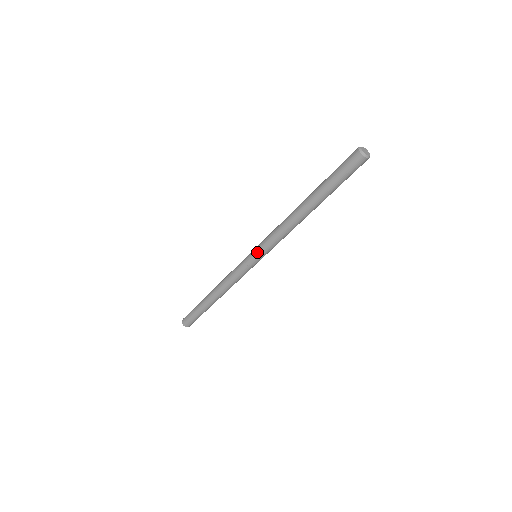
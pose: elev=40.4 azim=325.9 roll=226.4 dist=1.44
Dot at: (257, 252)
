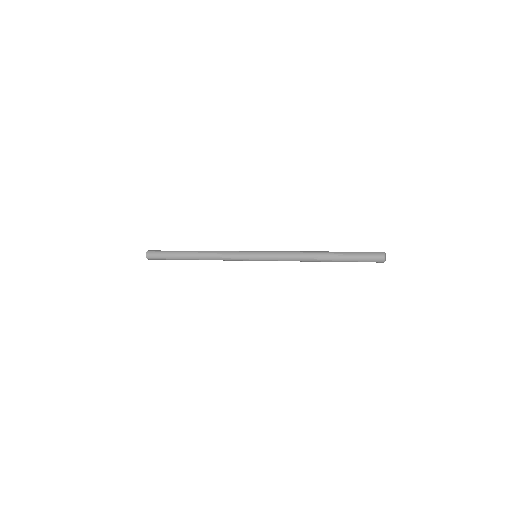
Dot at: (262, 254)
